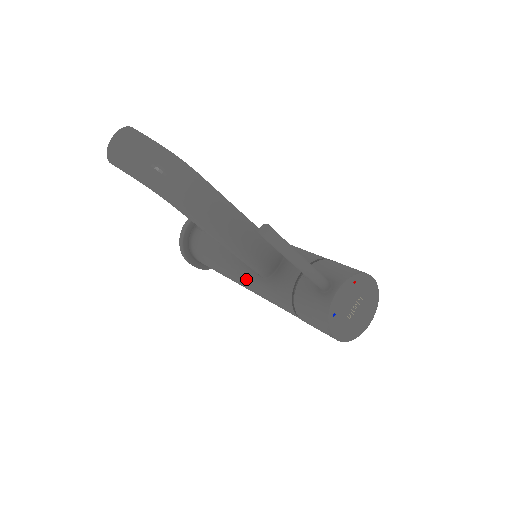
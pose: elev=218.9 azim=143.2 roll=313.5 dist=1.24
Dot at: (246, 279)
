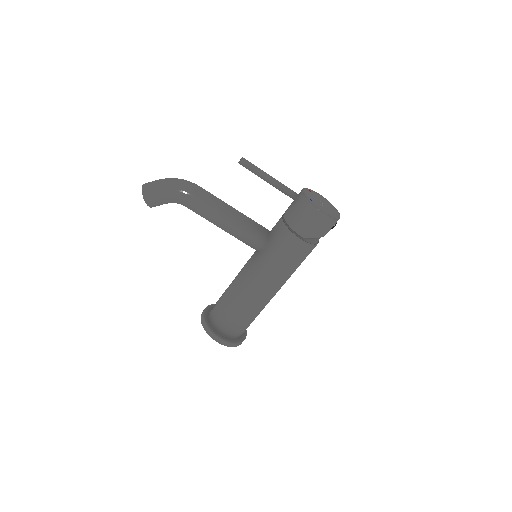
Dot at: (258, 268)
